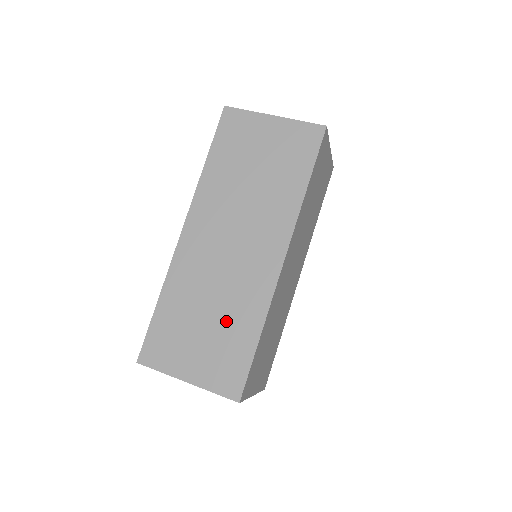
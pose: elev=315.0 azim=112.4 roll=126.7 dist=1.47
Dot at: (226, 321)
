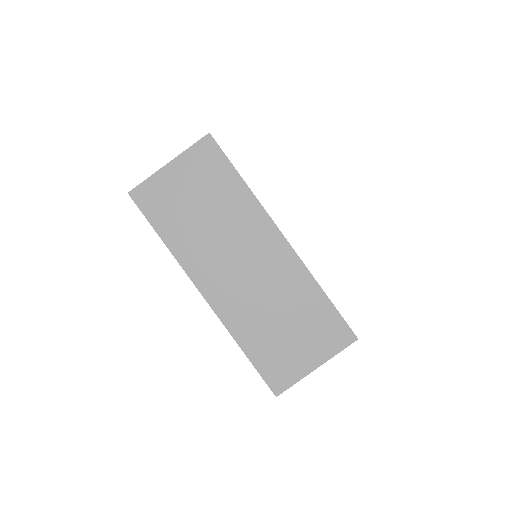
Dot at: (296, 309)
